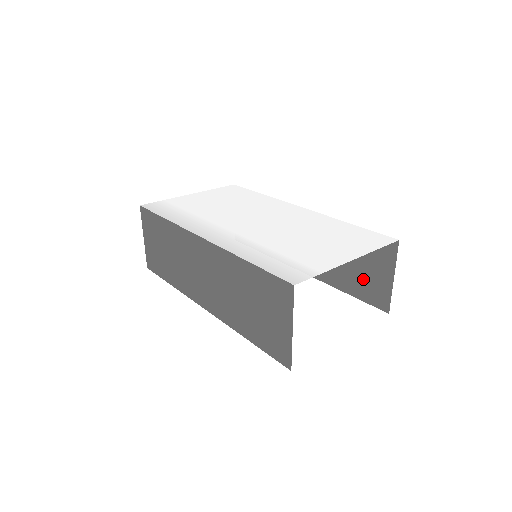
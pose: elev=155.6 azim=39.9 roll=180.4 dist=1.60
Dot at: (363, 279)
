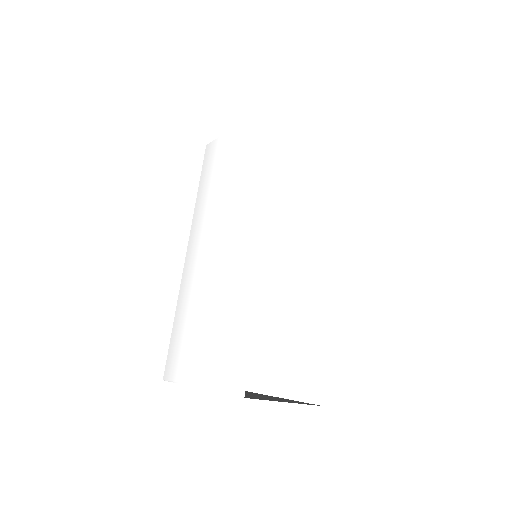
Dot at: occluded
